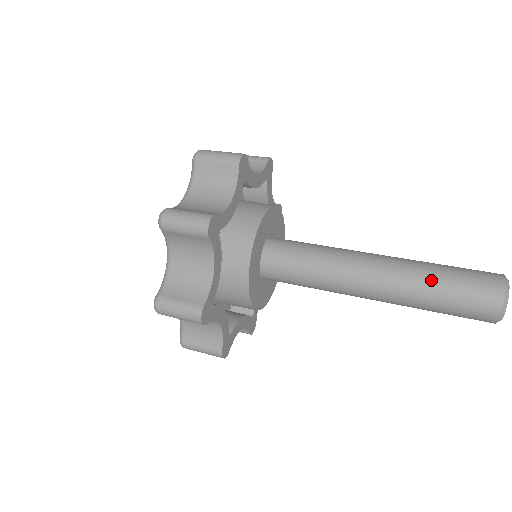
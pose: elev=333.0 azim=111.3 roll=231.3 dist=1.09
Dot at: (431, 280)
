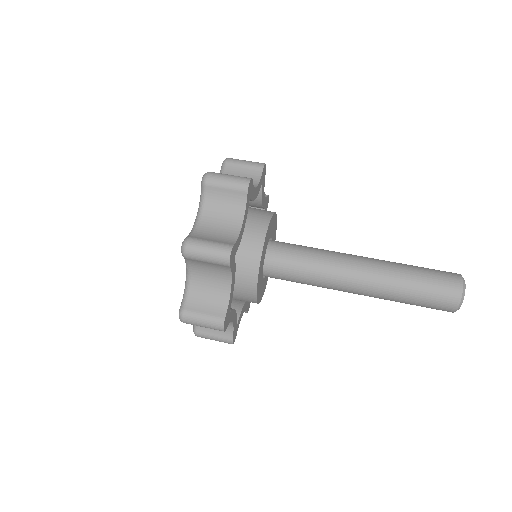
Dot at: (403, 297)
